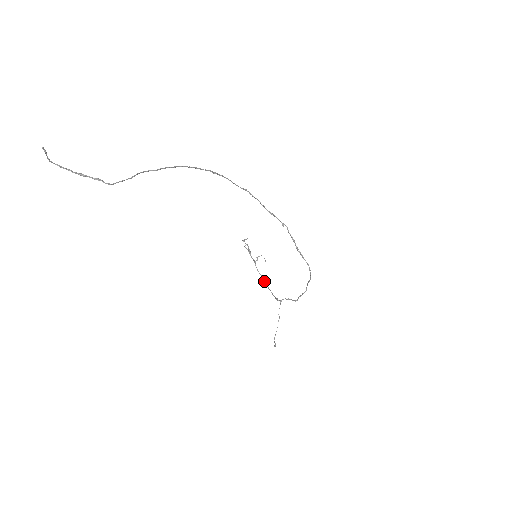
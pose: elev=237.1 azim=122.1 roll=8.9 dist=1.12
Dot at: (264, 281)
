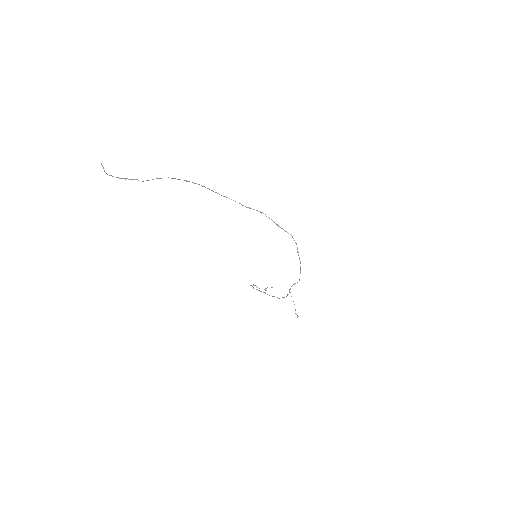
Dot at: occluded
